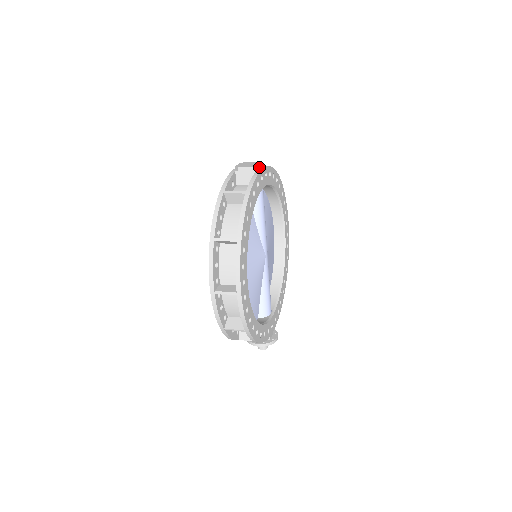
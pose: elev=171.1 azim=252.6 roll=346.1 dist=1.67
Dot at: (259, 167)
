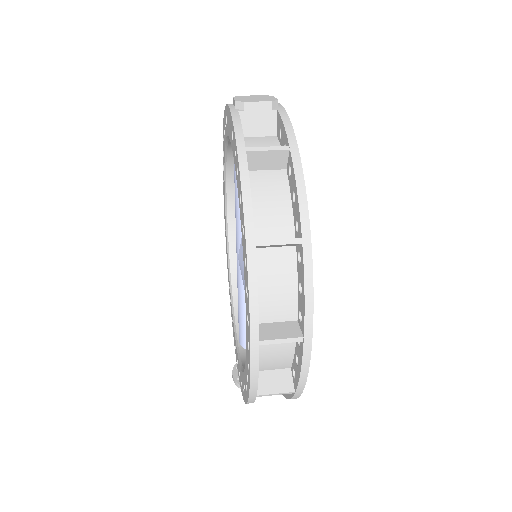
Dot at: (276, 103)
